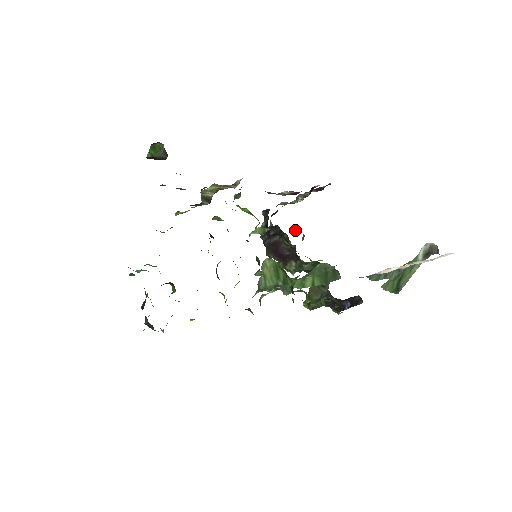
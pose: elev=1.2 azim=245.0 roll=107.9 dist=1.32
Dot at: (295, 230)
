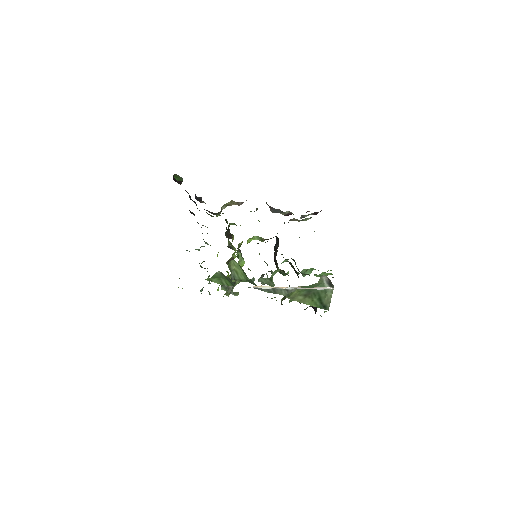
Dot at: occluded
